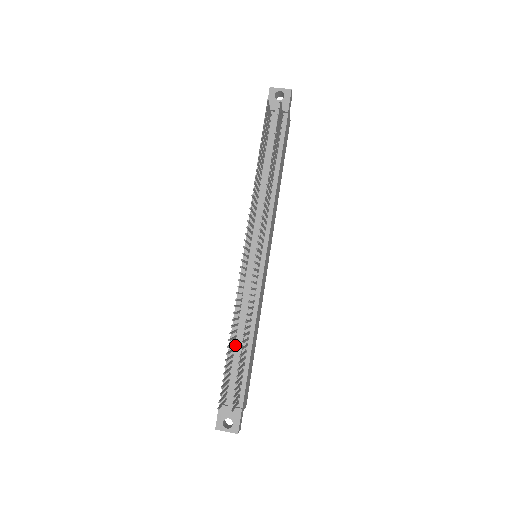
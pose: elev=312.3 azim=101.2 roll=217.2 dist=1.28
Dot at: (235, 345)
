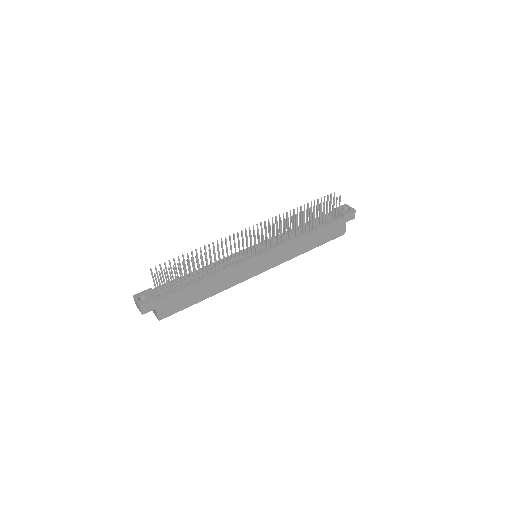
Dot at: occluded
